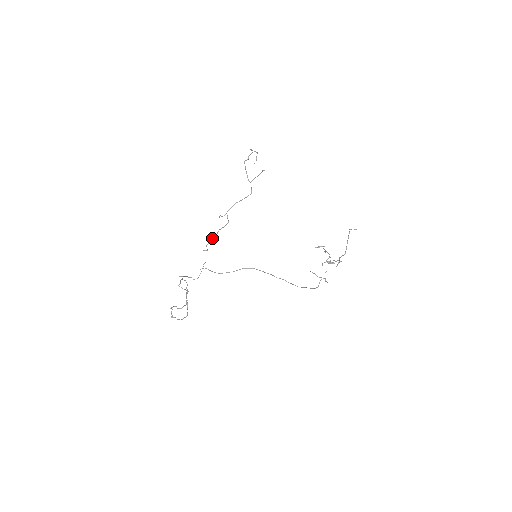
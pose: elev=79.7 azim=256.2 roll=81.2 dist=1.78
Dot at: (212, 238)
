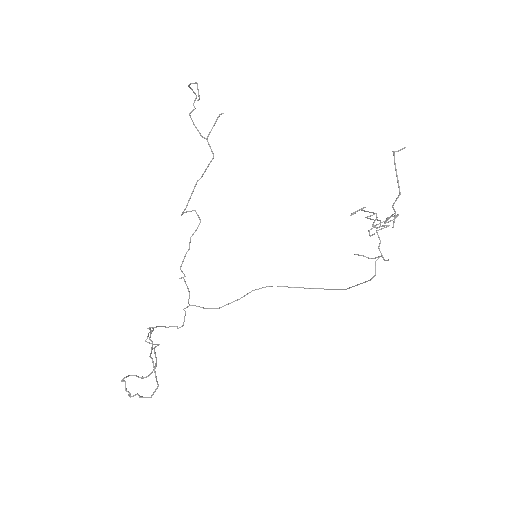
Dot at: occluded
